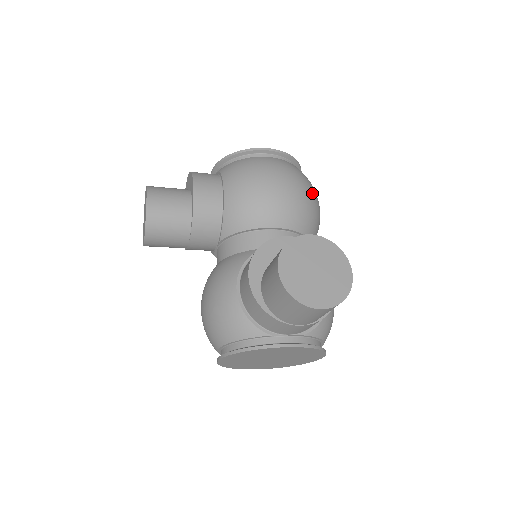
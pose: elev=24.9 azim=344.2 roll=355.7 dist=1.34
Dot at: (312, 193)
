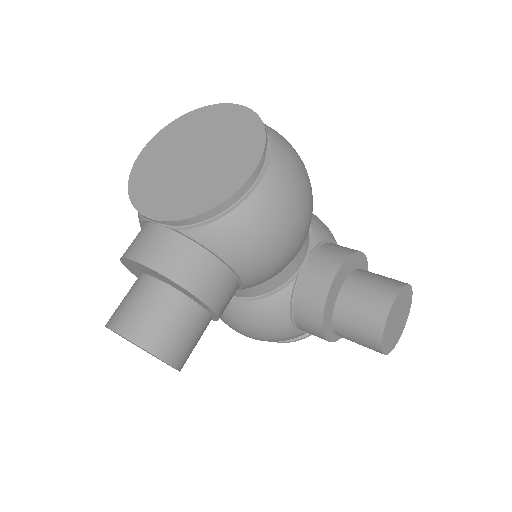
Dot at: (306, 172)
